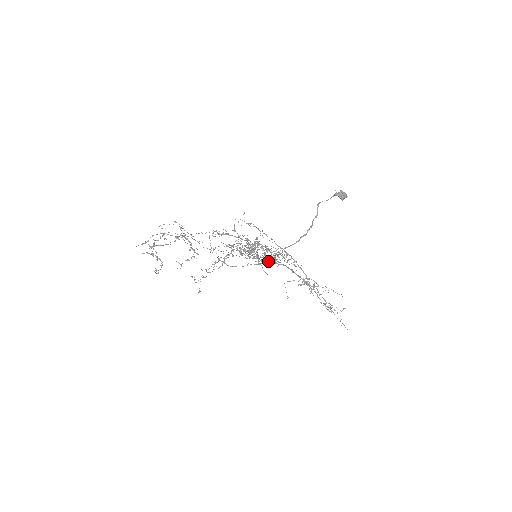
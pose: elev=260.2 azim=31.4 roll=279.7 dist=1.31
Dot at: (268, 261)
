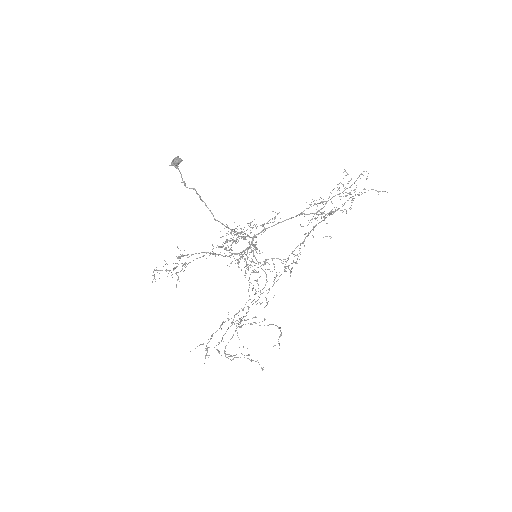
Dot at: (249, 242)
